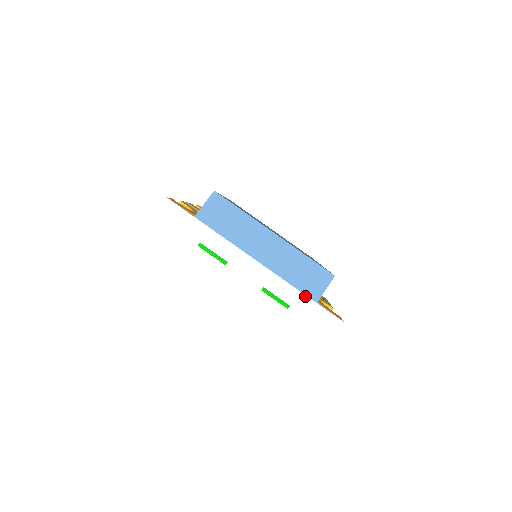
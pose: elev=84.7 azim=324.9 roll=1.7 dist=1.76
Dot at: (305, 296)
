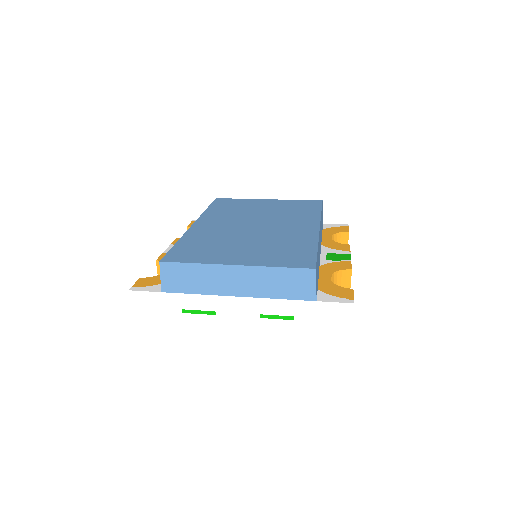
Dot at: (301, 301)
